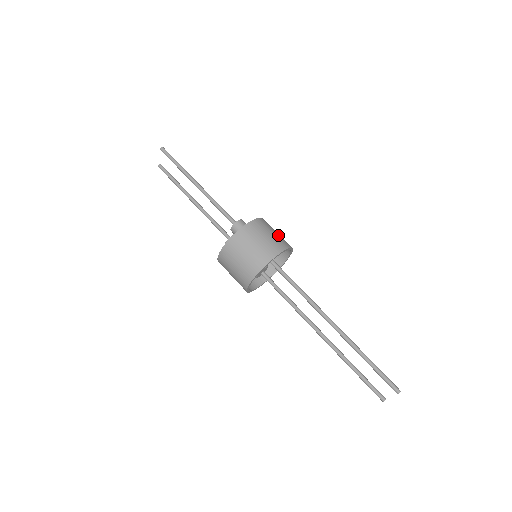
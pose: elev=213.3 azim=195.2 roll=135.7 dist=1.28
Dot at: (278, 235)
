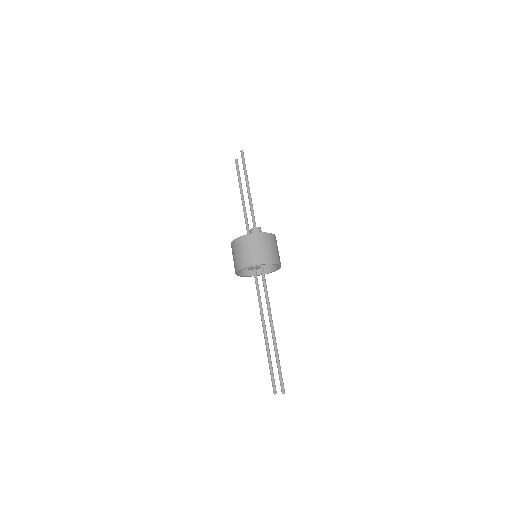
Dot at: (276, 251)
